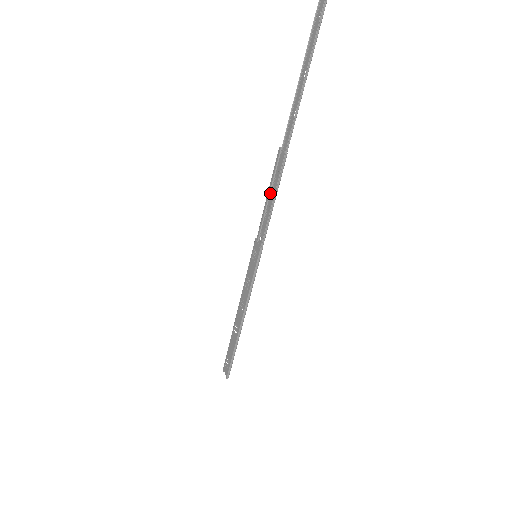
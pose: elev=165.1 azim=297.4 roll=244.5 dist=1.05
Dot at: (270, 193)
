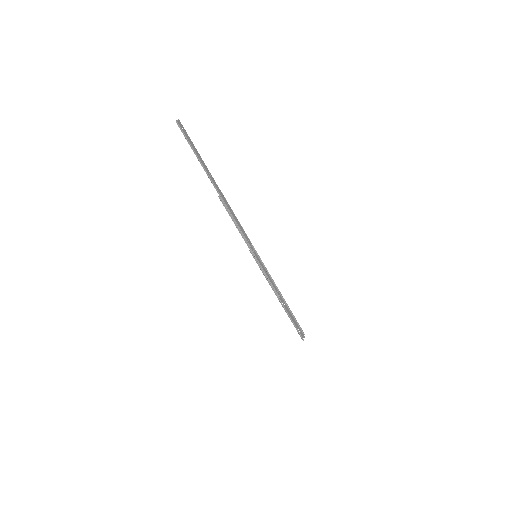
Dot at: (234, 218)
